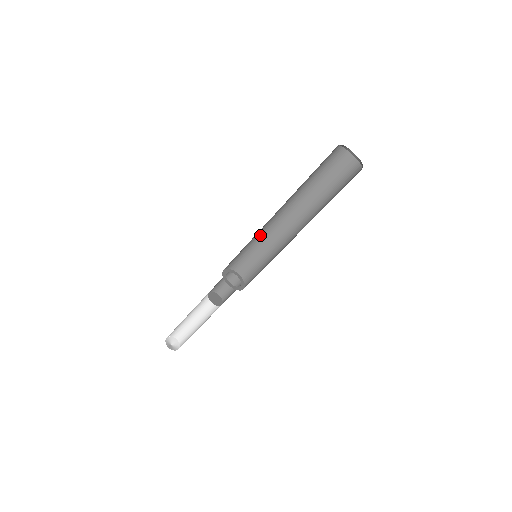
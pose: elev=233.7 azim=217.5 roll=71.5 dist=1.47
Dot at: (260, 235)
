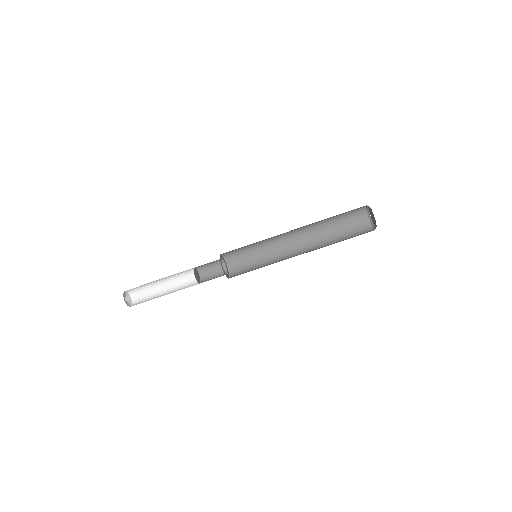
Dot at: (265, 240)
